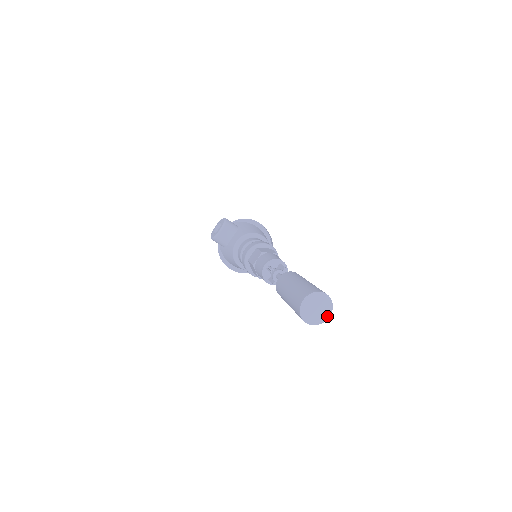
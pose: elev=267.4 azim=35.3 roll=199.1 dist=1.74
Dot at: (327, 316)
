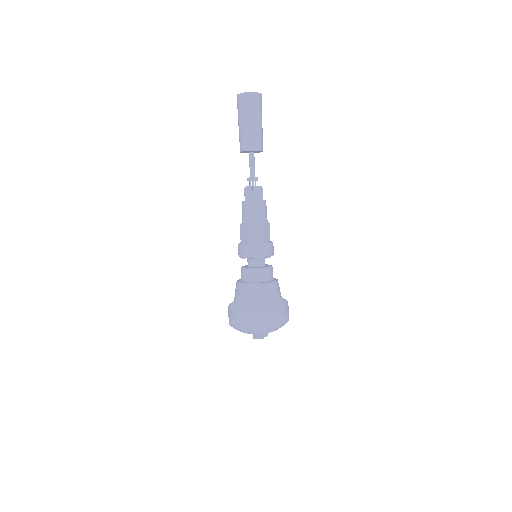
Dot at: (250, 93)
